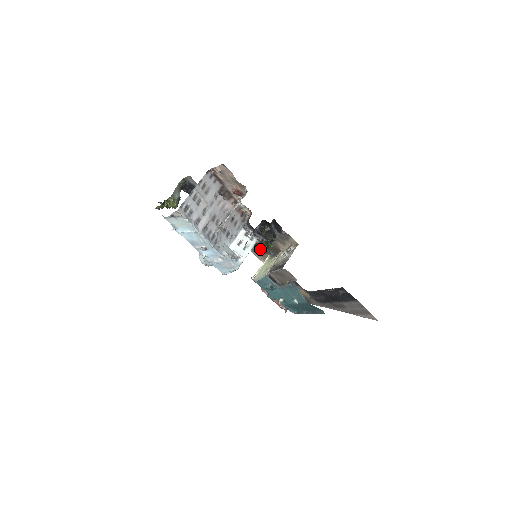
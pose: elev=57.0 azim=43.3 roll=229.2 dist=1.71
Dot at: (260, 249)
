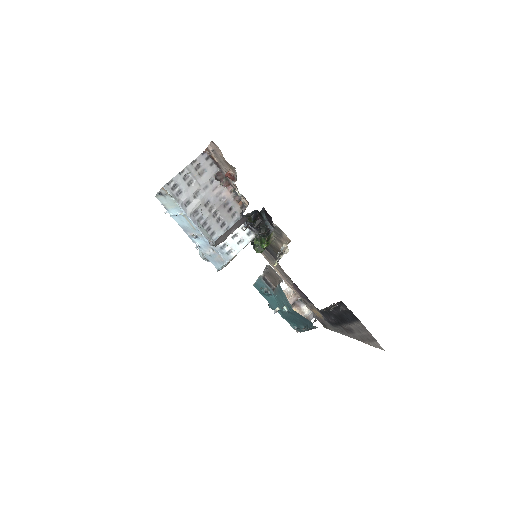
Dot at: (257, 246)
